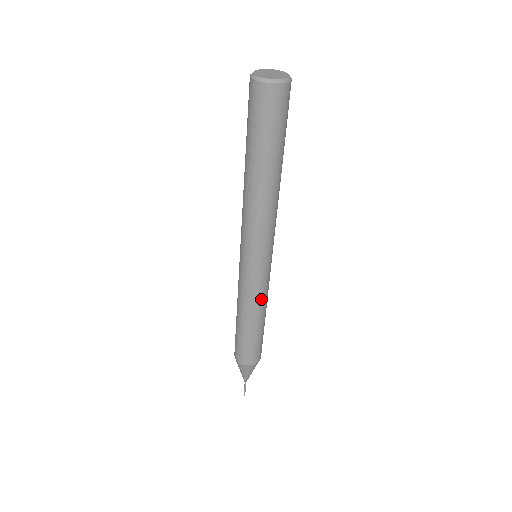
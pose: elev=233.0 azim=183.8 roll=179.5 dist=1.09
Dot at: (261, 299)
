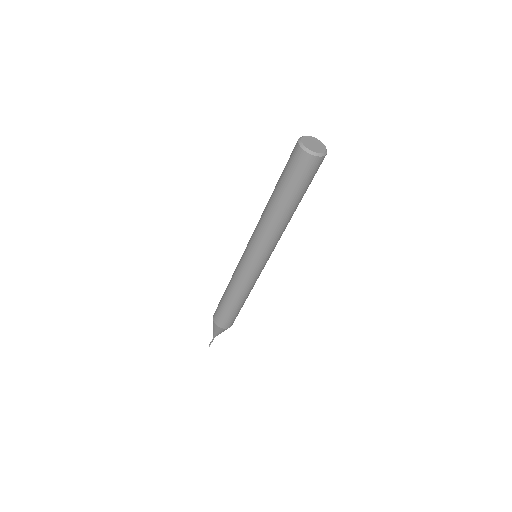
Dot at: occluded
